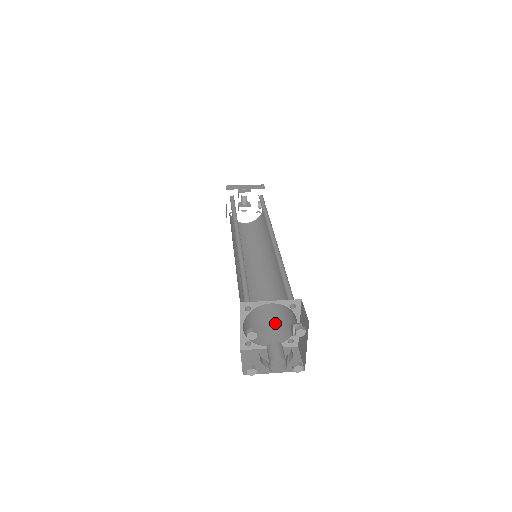
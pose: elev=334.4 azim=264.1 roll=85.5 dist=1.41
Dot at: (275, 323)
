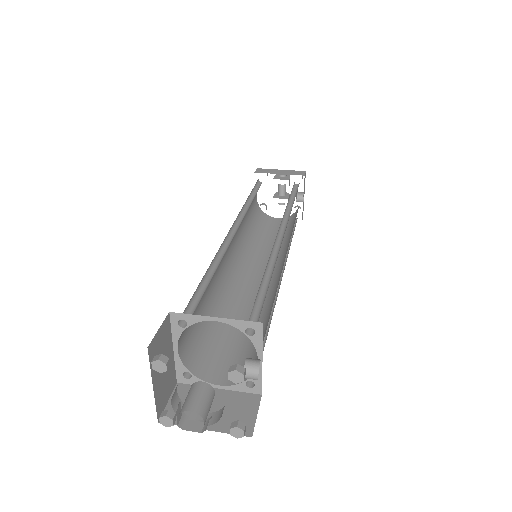
Dot at: (243, 352)
